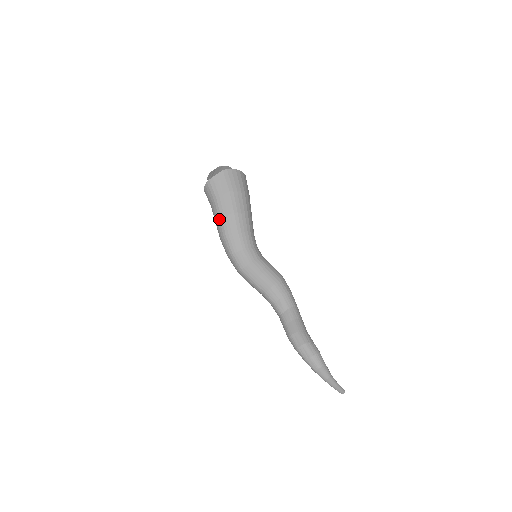
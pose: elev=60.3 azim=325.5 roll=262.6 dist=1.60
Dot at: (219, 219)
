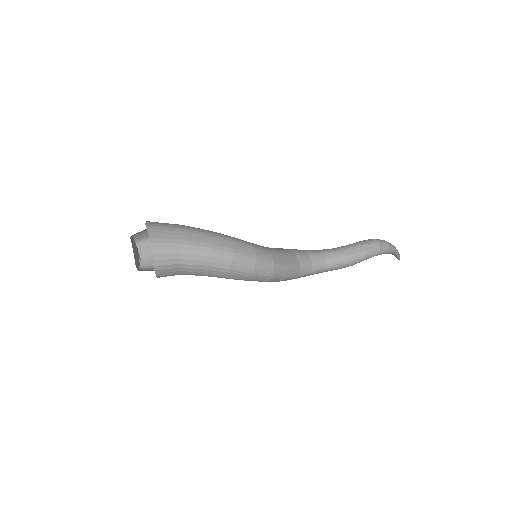
Dot at: (209, 252)
